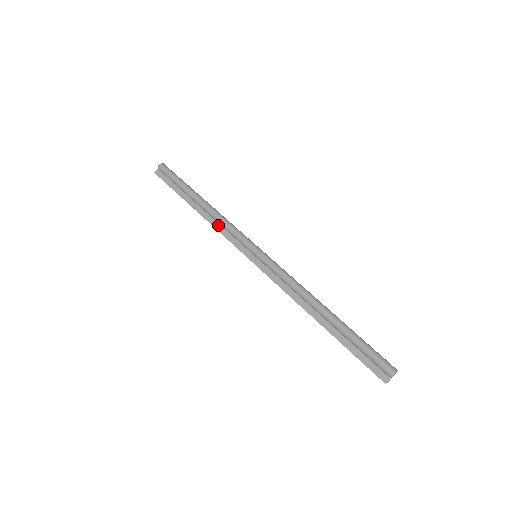
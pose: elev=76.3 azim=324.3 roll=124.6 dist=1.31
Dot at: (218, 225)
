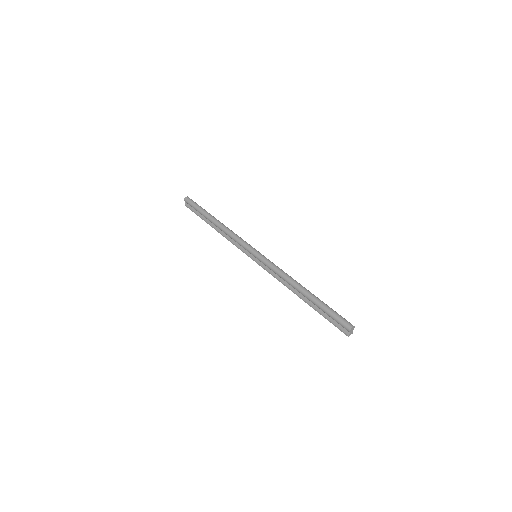
Dot at: (229, 238)
